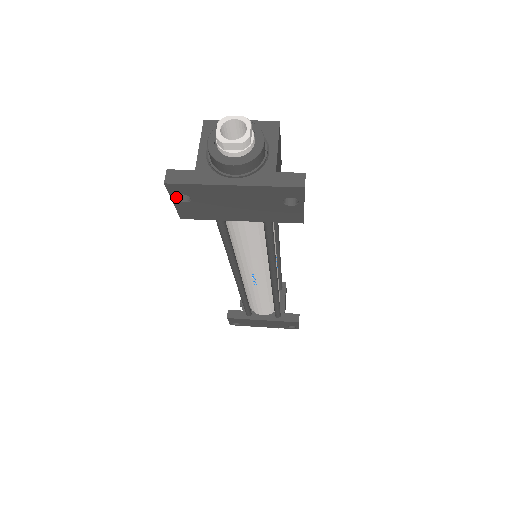
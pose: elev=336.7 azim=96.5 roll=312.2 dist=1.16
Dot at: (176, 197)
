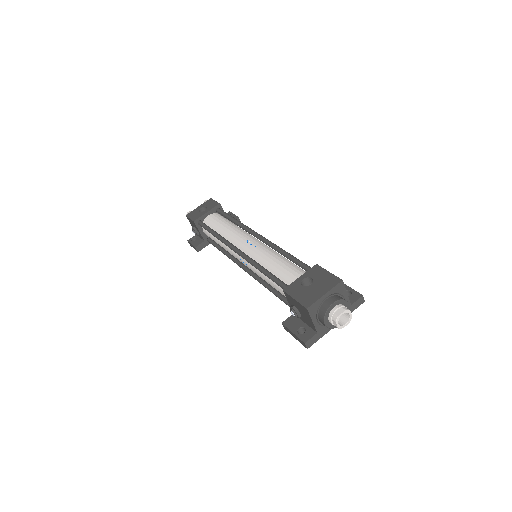
Dot at: occluded
